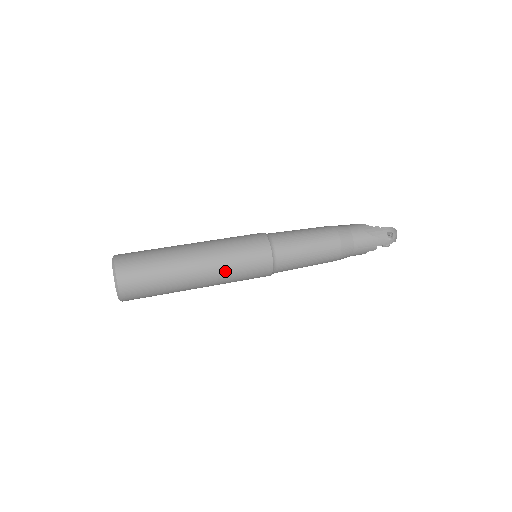
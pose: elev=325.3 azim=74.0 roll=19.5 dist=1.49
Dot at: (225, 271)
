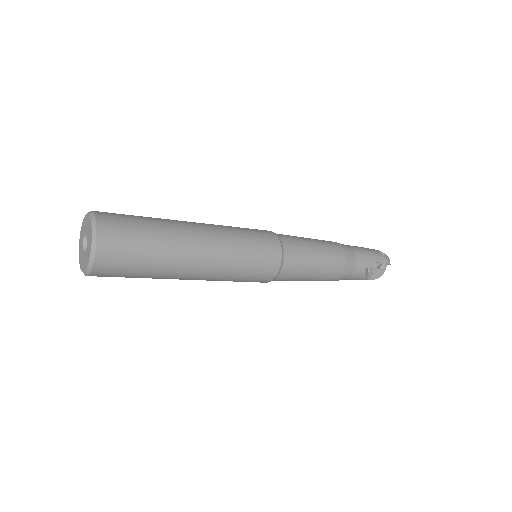
Dot at: (230, 243)
